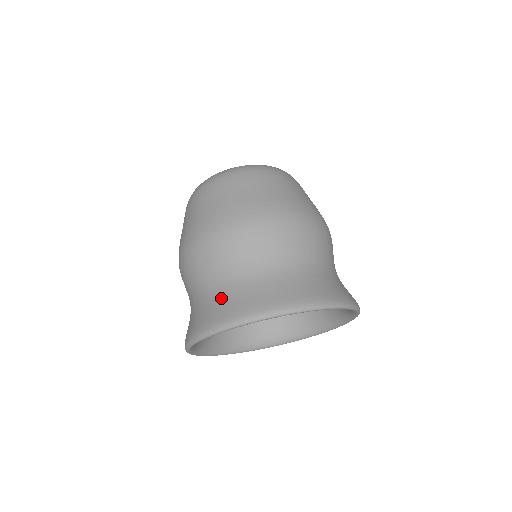
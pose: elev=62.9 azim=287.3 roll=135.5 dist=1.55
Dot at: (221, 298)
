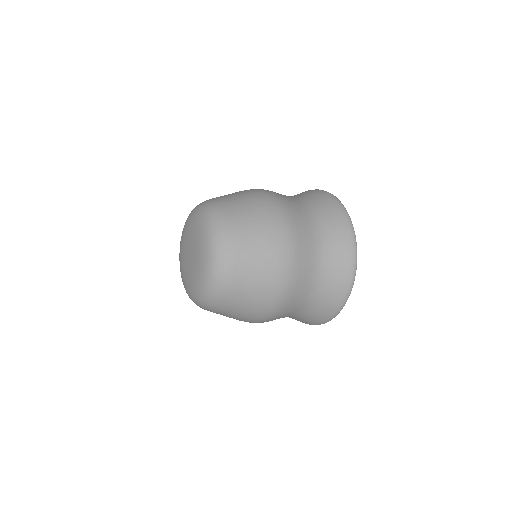
Dot at: occluded
